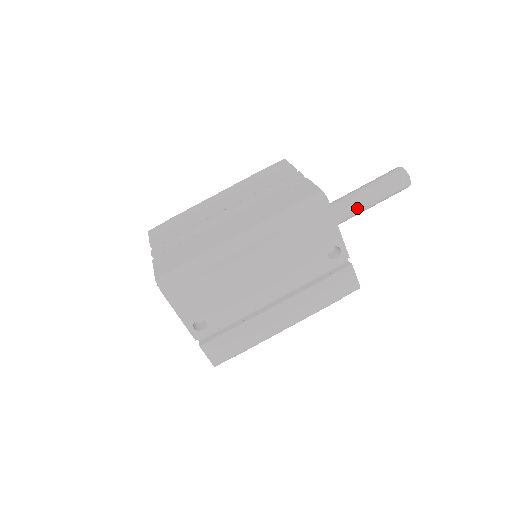
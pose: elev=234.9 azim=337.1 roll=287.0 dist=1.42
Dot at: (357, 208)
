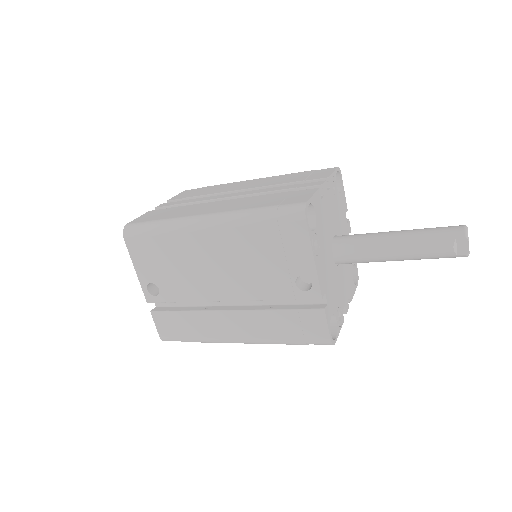
Dot at: (380, 252)
